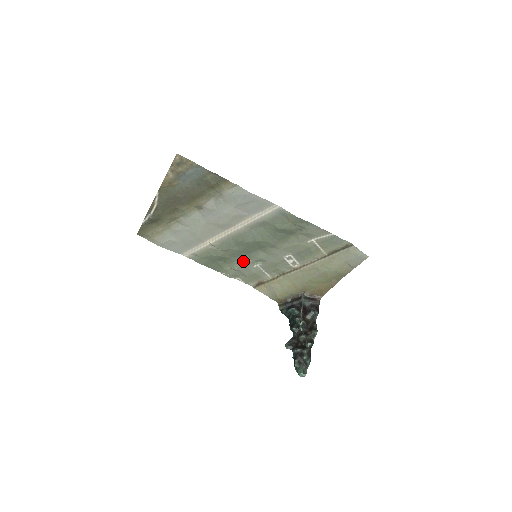
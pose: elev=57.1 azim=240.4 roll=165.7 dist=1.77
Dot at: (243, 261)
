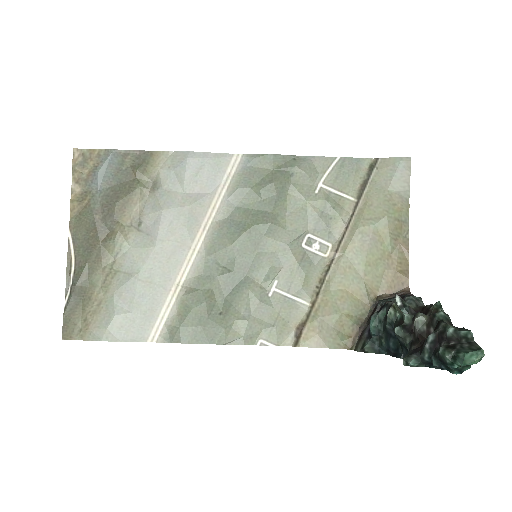
Dot at: (246, 291)
